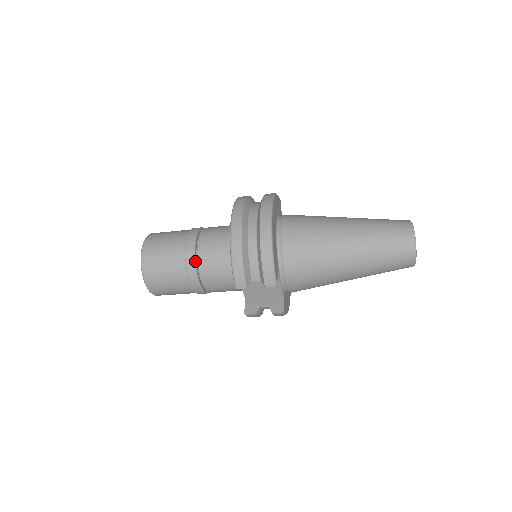
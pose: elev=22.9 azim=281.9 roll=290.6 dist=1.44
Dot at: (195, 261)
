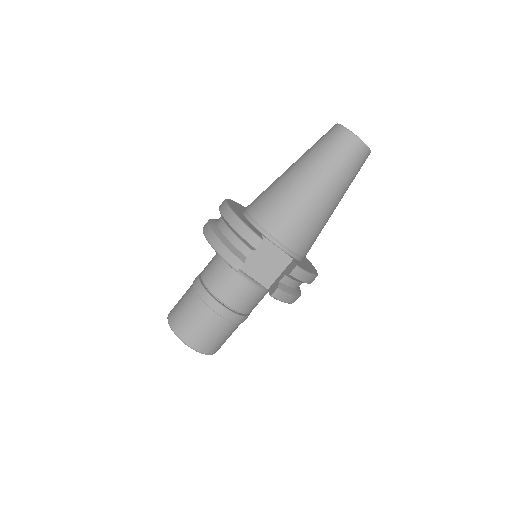
Dot at: (205, 290)
